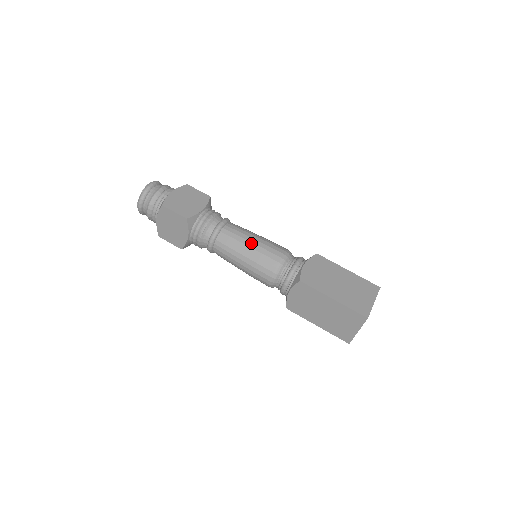
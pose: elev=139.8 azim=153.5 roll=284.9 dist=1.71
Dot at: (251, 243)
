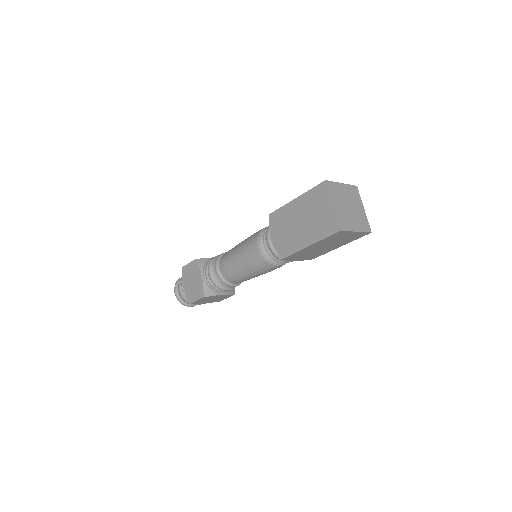
Dot at: occluded
